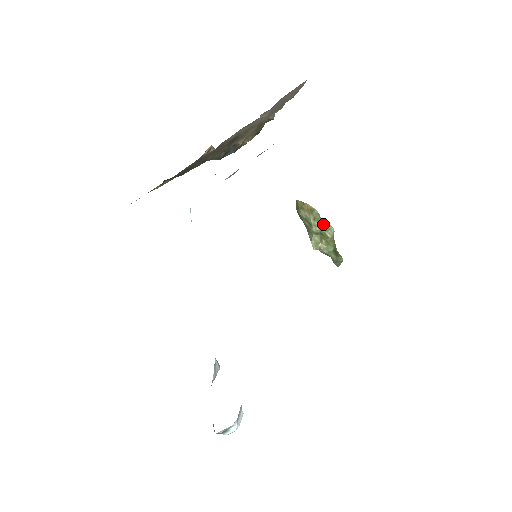
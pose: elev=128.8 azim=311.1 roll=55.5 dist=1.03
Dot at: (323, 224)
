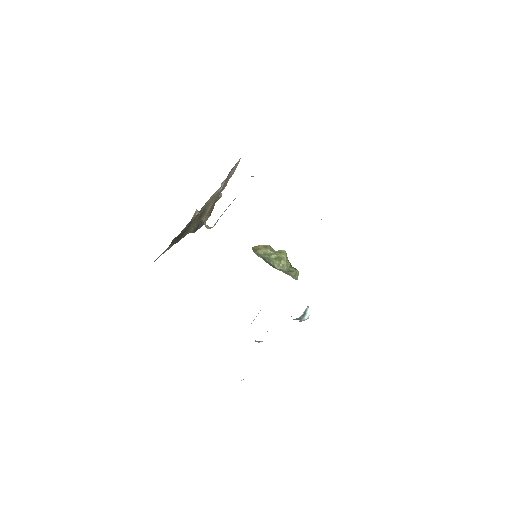
Dot at: (277, 252)
